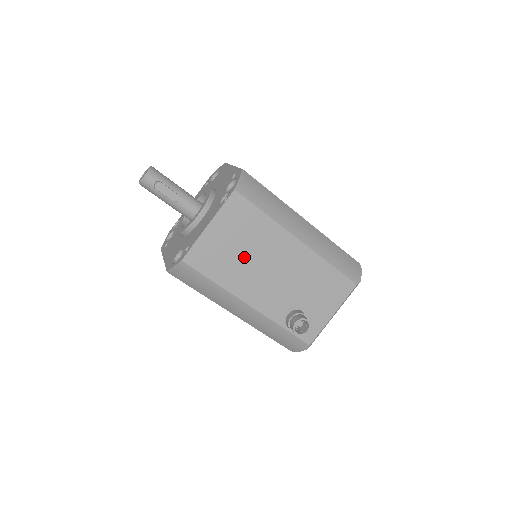
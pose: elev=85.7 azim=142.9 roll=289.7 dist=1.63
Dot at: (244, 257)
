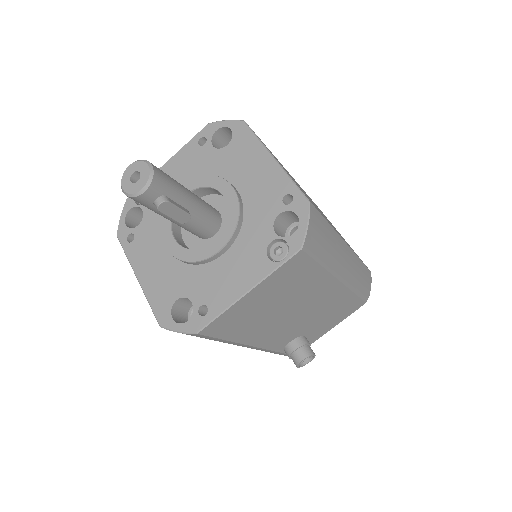
Dot at: (274, 310)
